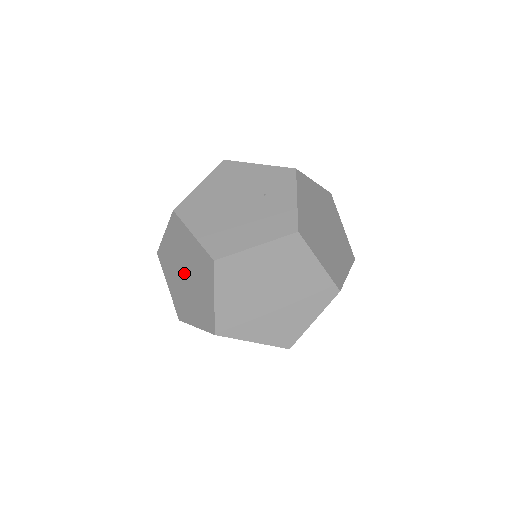
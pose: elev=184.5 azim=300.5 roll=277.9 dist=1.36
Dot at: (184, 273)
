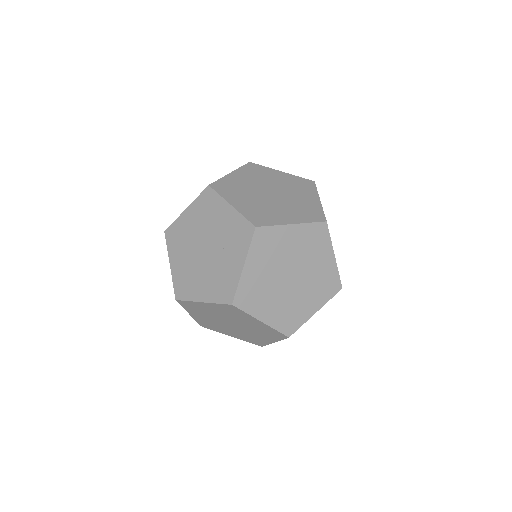
Dot at: occluded
